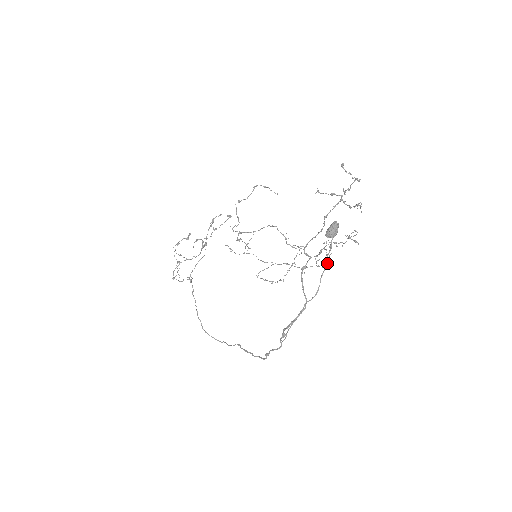
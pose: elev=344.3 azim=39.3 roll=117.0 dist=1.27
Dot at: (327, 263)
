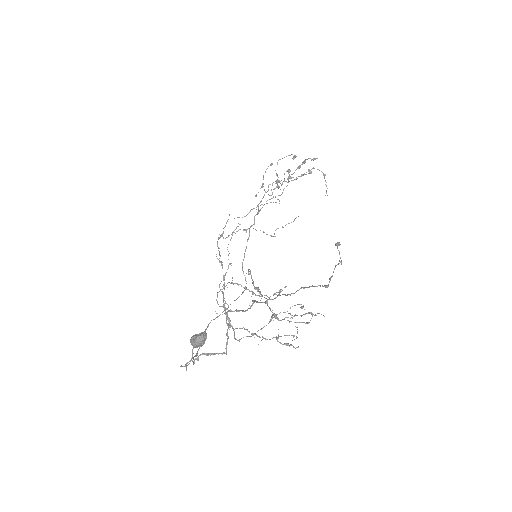
Dot at: (302, 322)
